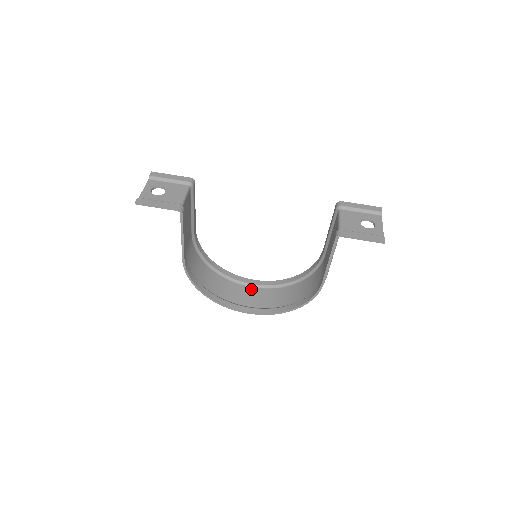
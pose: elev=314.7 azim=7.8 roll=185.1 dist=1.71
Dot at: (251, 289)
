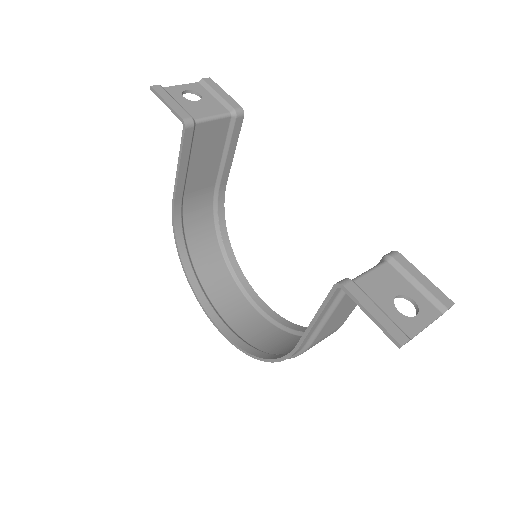
Dot at: (245, 302)
